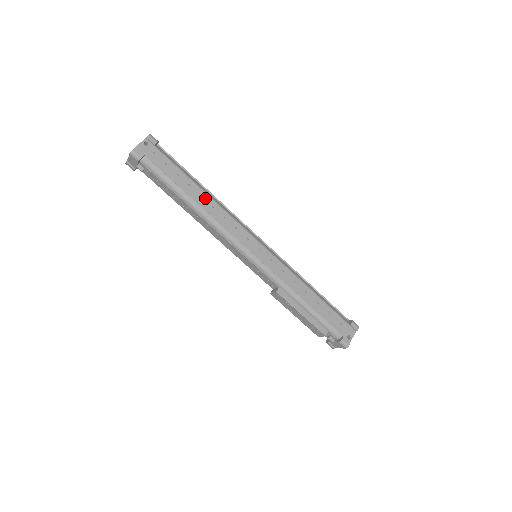
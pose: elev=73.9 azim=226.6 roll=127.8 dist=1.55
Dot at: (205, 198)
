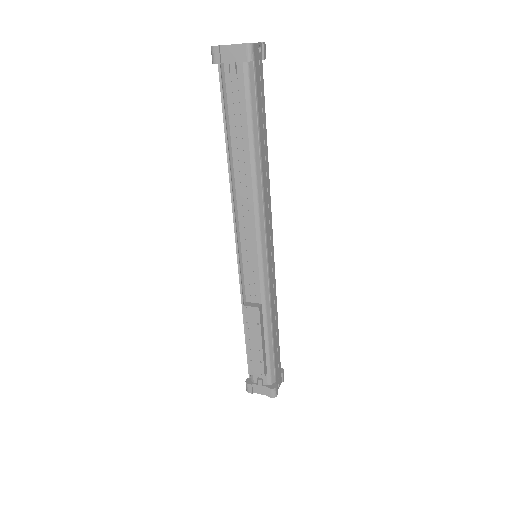
Dot at: (266, 160)
